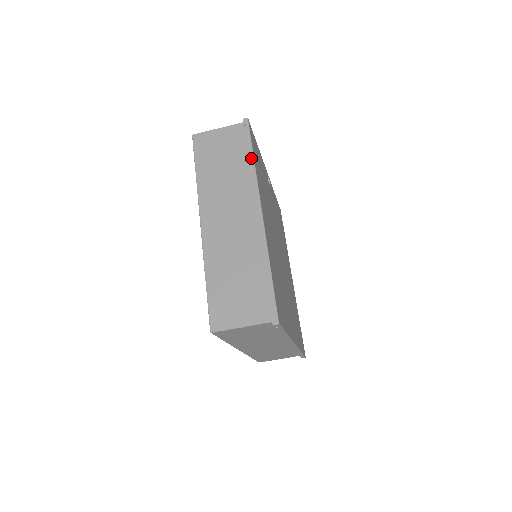
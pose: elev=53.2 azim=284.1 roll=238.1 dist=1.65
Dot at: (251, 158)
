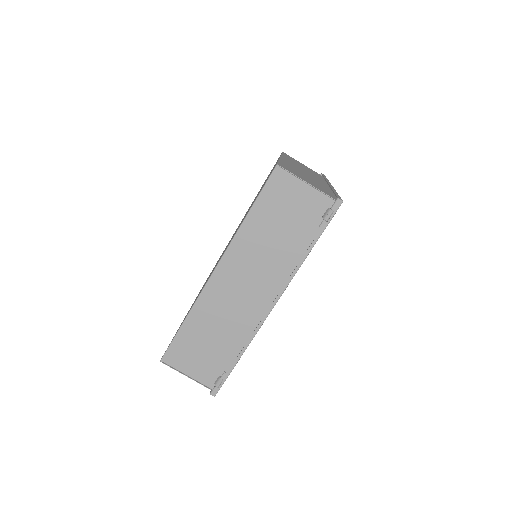
Dot at: (326, 178)
